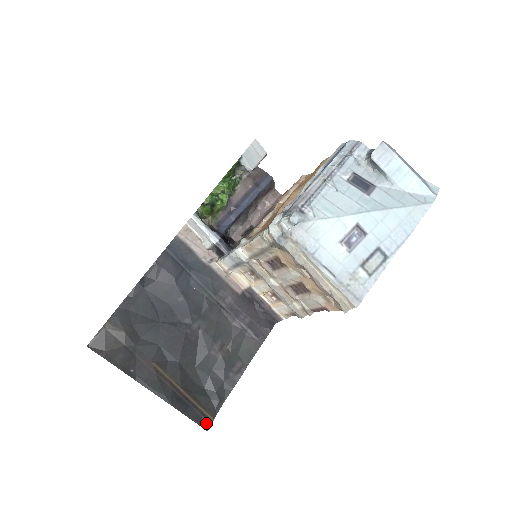
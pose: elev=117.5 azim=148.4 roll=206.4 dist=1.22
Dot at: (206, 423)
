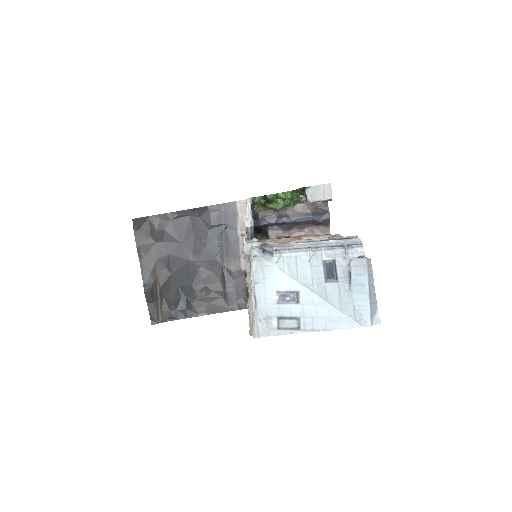
Dot at: (155, 320)
